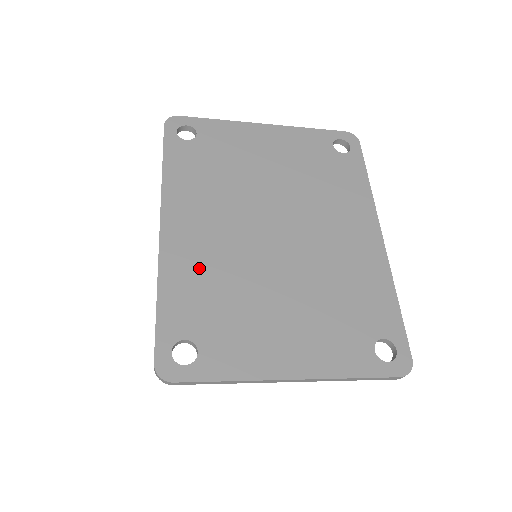
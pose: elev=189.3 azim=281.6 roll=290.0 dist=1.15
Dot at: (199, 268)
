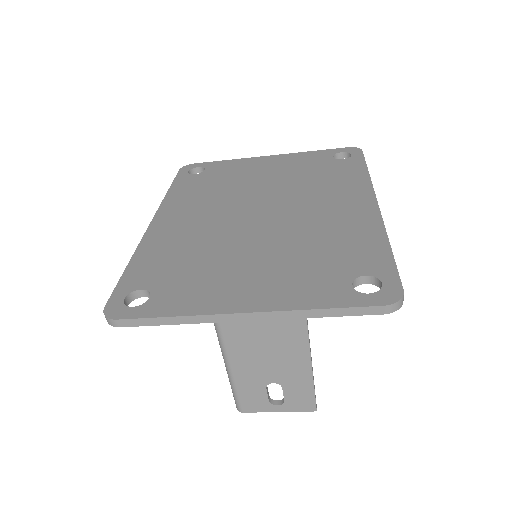
Dot at: (175, 243)
